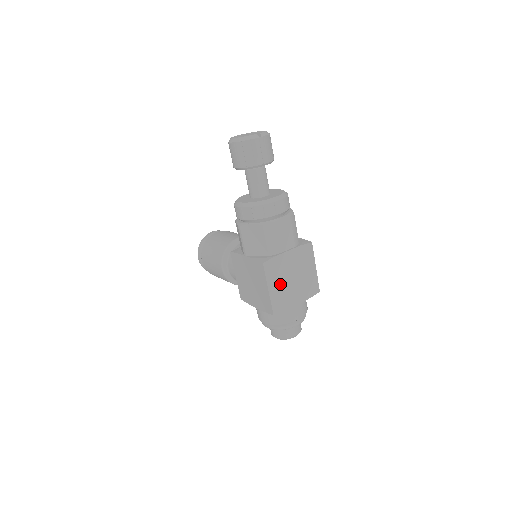
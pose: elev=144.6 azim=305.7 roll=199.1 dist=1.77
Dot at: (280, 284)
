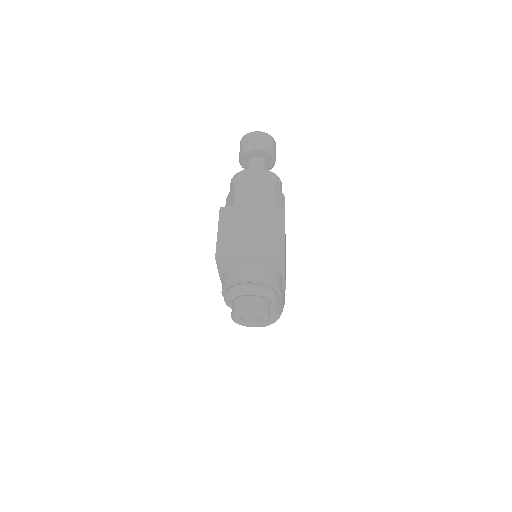
Dot at: (233, 231)
